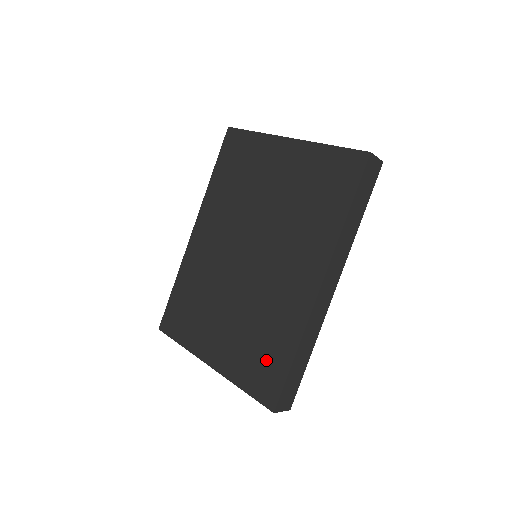
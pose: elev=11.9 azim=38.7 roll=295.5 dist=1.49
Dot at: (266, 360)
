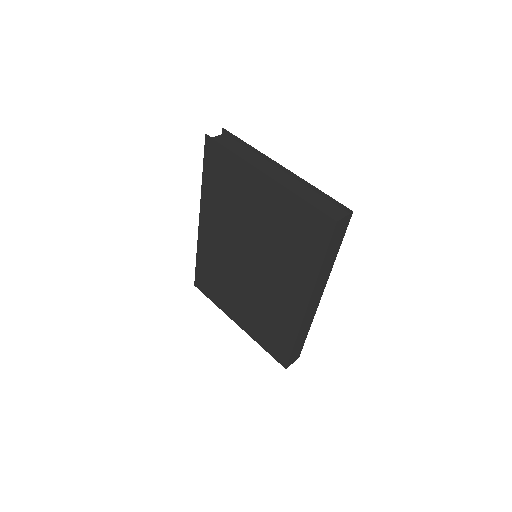
Dot at: (275, 338)
